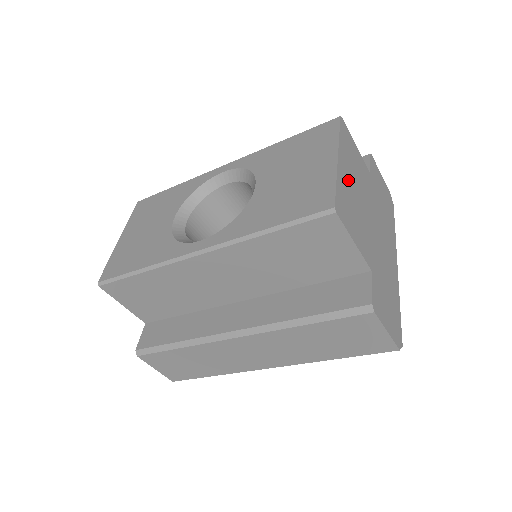
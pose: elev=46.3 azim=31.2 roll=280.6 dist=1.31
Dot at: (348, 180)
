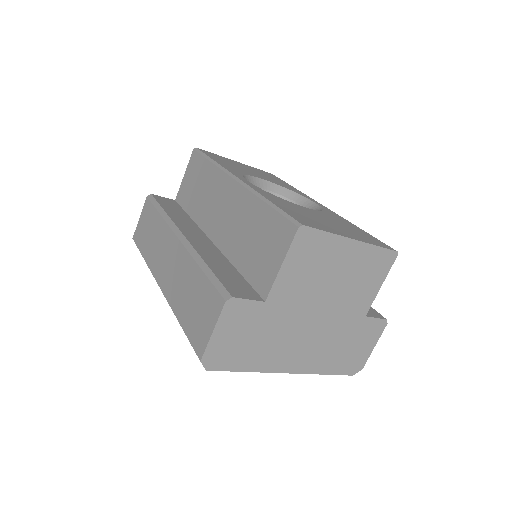
Dot at: (339, 260)
